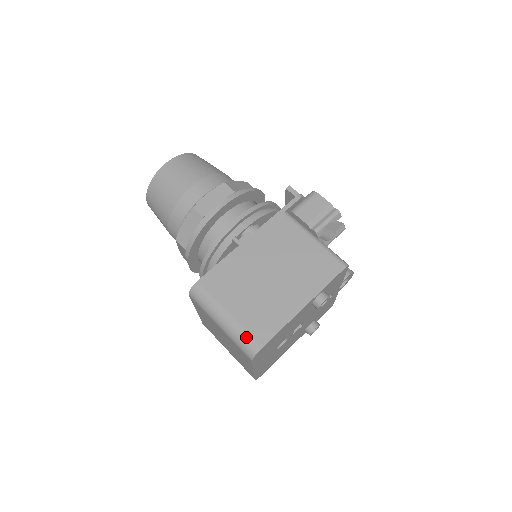
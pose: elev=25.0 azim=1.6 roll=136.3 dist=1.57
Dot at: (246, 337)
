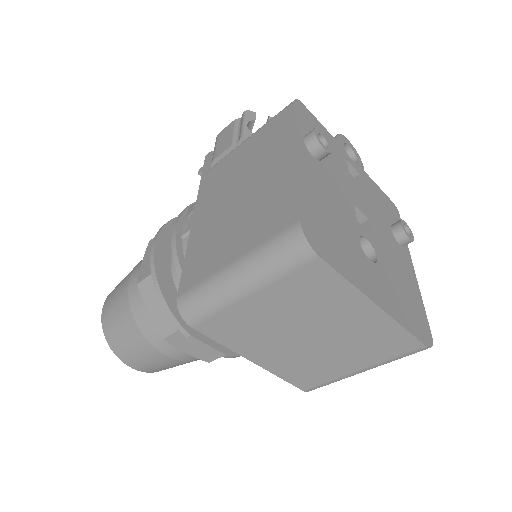
Dot at: (272, 244)
